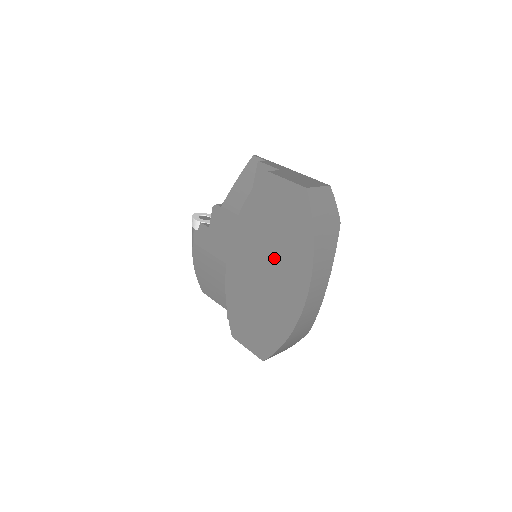
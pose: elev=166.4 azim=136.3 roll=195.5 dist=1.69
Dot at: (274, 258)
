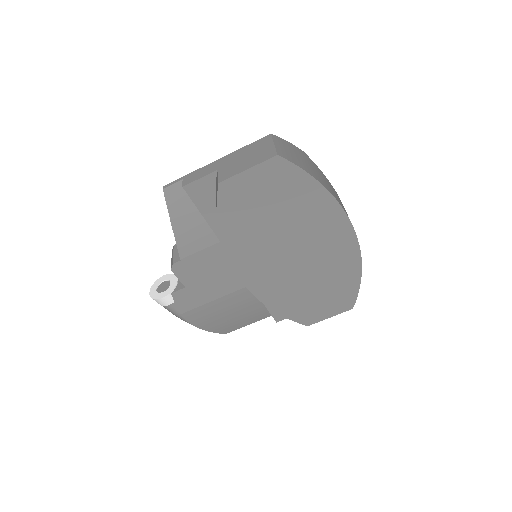
Dot at: (295, 237)
